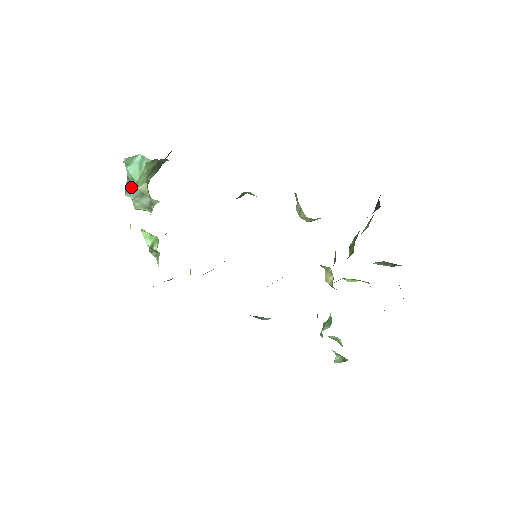
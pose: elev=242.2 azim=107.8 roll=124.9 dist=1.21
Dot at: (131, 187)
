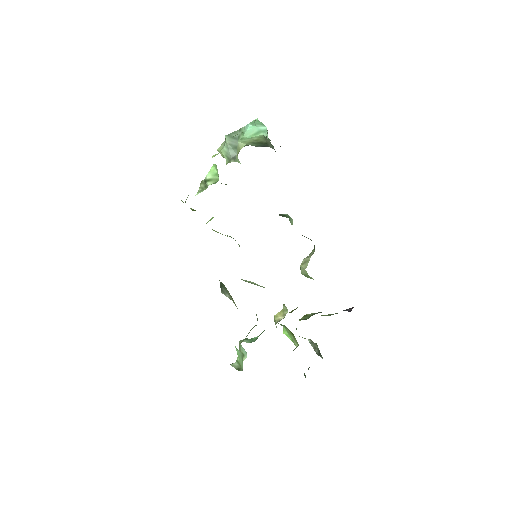
Dot at: (235, 136)
